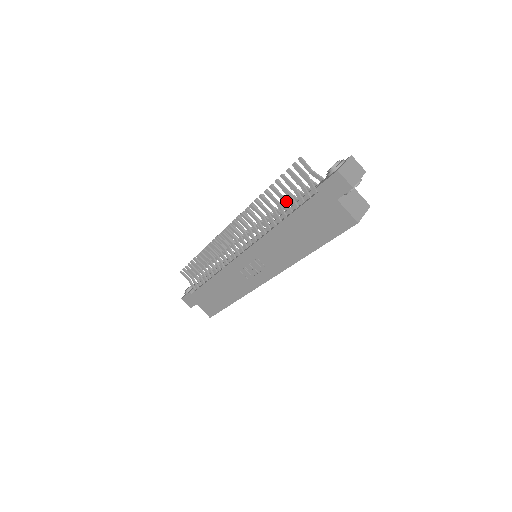
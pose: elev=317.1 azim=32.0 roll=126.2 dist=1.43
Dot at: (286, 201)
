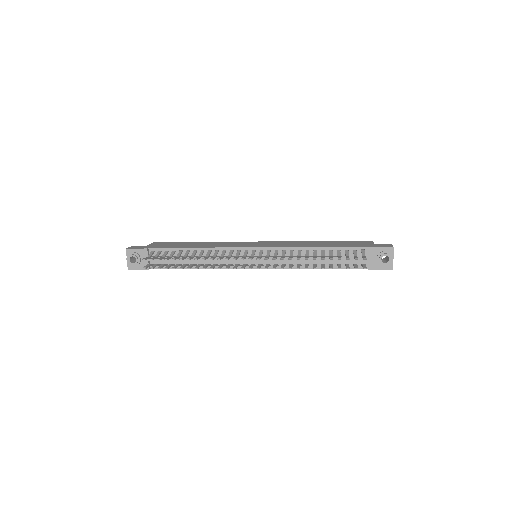
Dot at: occluded
